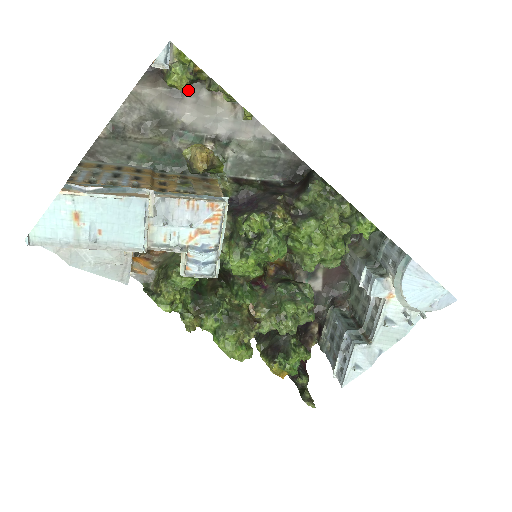
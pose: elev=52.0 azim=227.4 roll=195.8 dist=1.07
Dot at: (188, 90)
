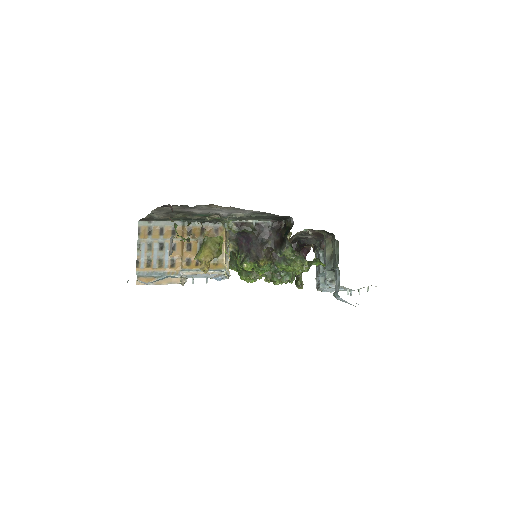
Dot at: (192, 207)
